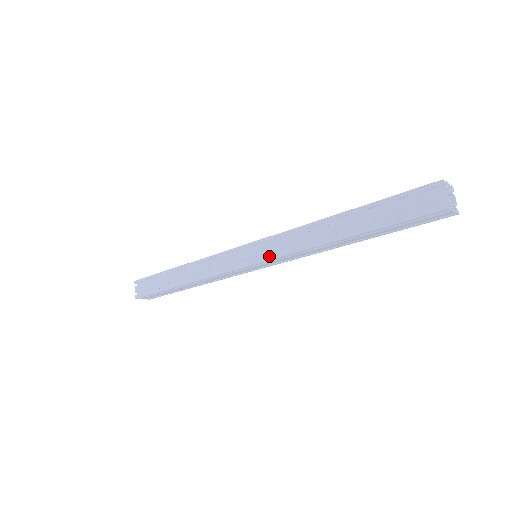
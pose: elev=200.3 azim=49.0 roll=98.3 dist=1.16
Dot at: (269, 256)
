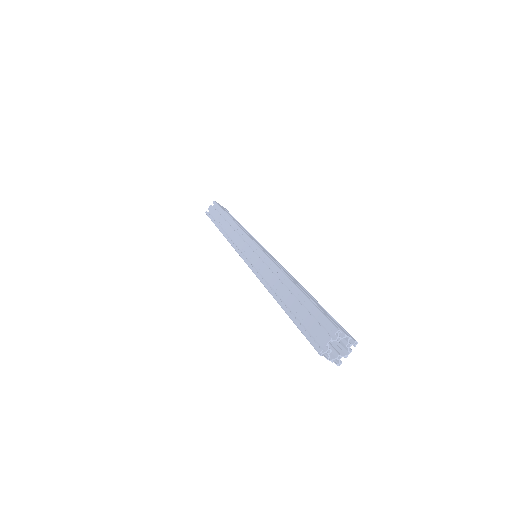
Dot at: (251, 265)
